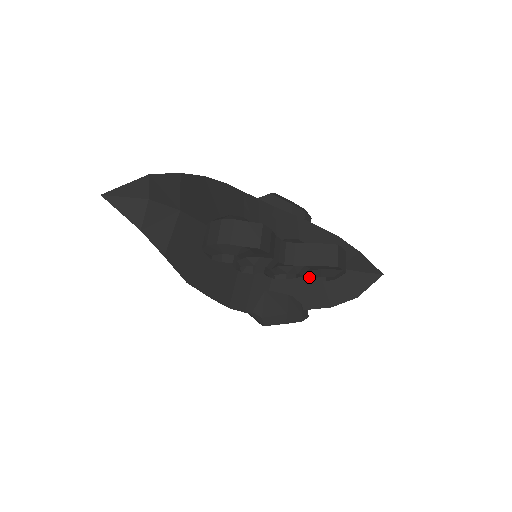
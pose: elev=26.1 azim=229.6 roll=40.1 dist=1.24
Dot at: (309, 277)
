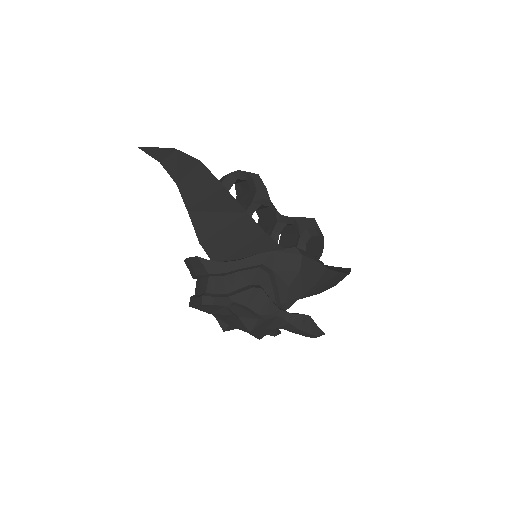
Dot at: (304, 244)
